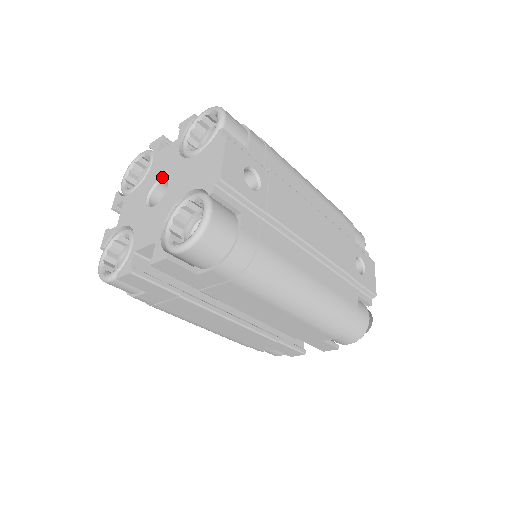
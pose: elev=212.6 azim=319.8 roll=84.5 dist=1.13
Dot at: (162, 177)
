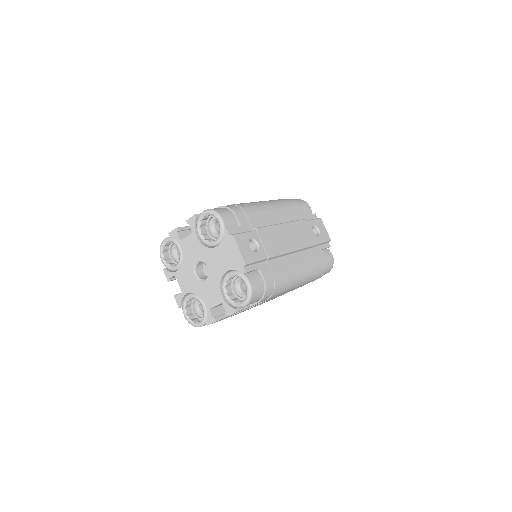
Dot at: (198, 260)
